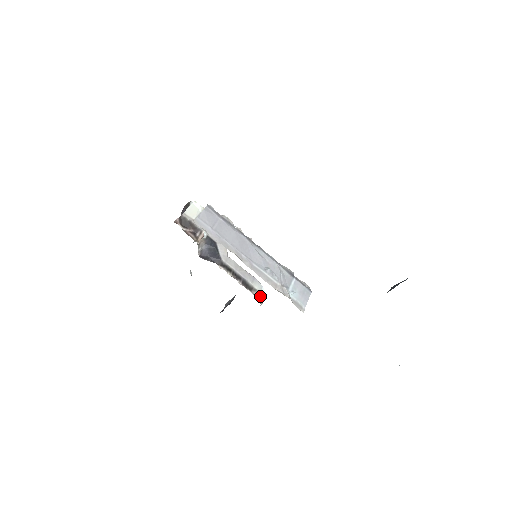
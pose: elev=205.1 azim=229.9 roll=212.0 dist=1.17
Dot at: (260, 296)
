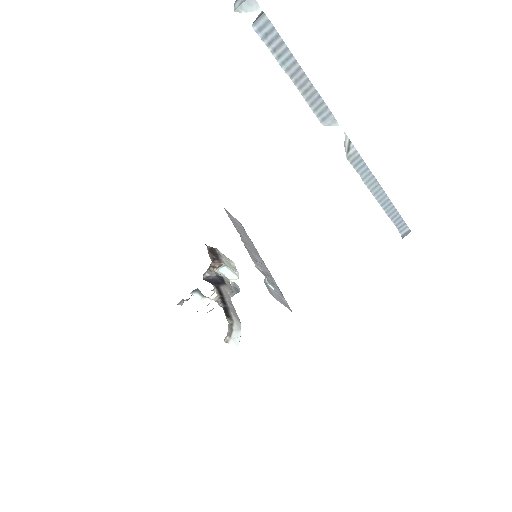
Dot at: (232, 329)
